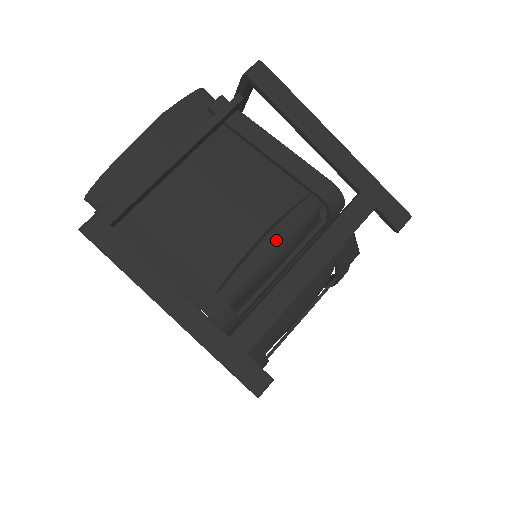
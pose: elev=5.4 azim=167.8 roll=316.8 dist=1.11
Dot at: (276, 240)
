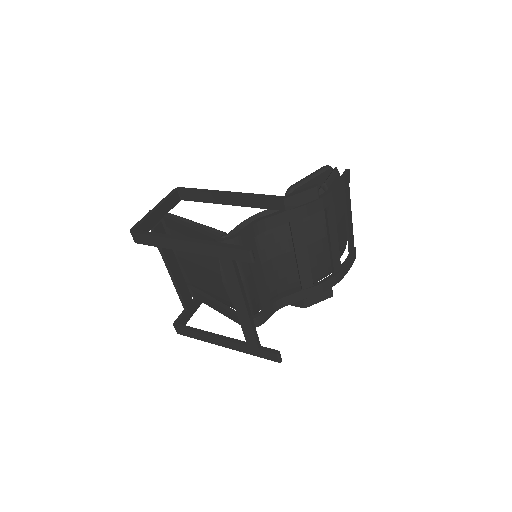
Dot at: occluded
